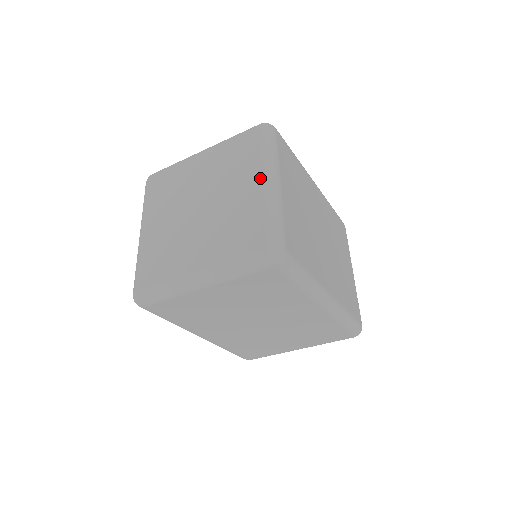
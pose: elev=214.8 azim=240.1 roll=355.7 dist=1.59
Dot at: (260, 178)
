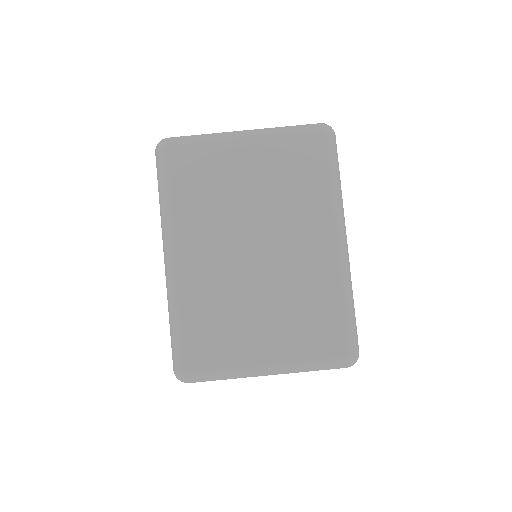
Dot at: occluded
